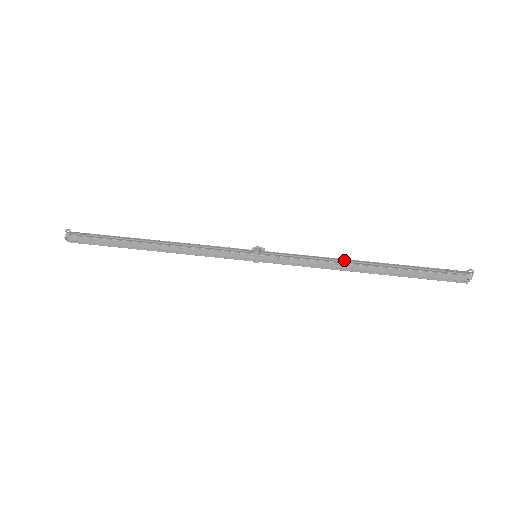
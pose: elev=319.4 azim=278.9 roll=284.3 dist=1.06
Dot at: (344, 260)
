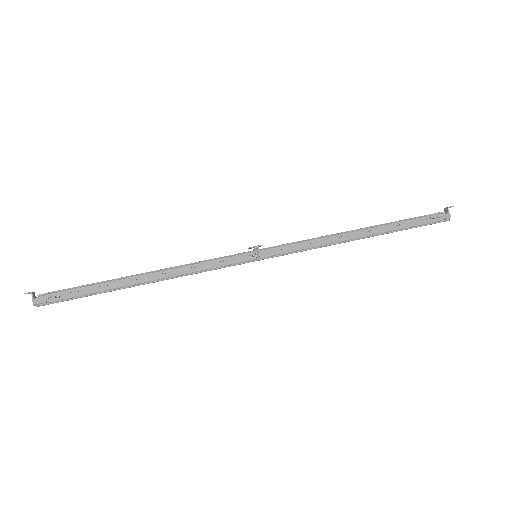
Dot at: (342, 236)
